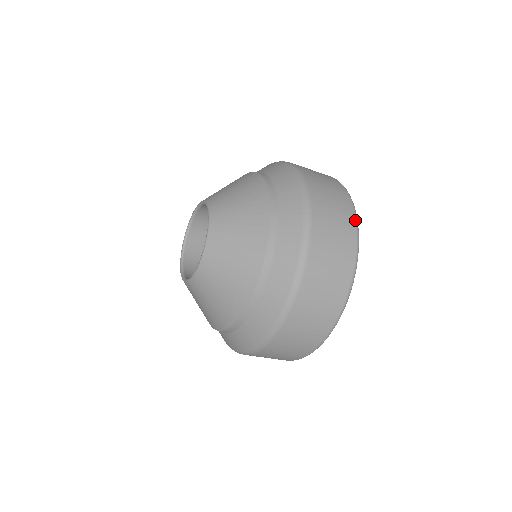
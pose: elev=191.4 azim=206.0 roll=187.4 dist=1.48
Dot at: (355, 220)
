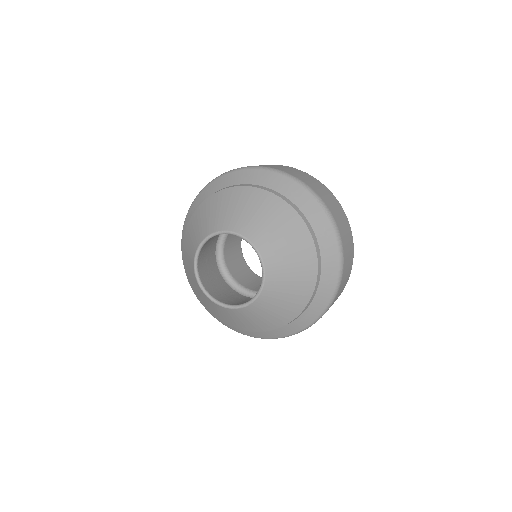
Dot at: occluded
